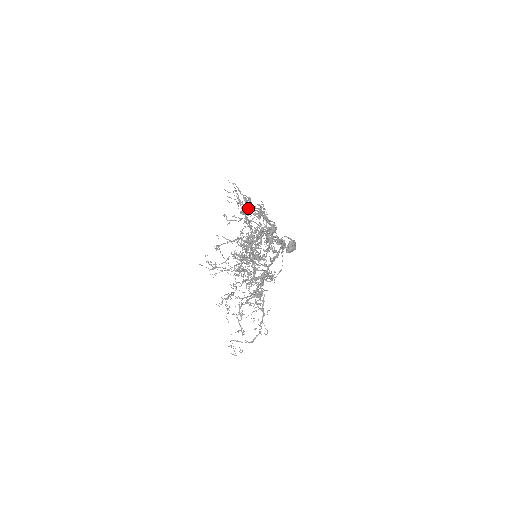
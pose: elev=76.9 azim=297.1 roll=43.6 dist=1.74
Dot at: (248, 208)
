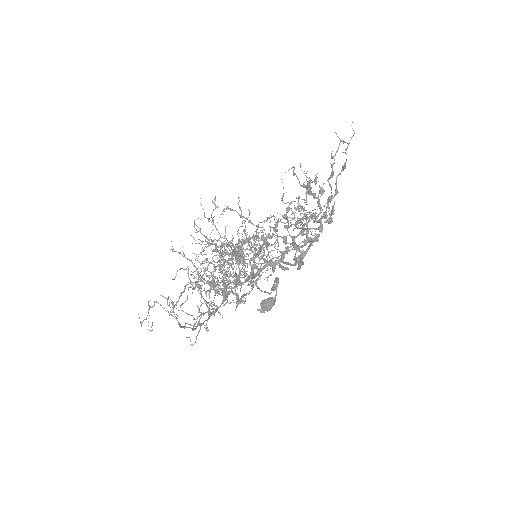
Dot at: (333, 175)
